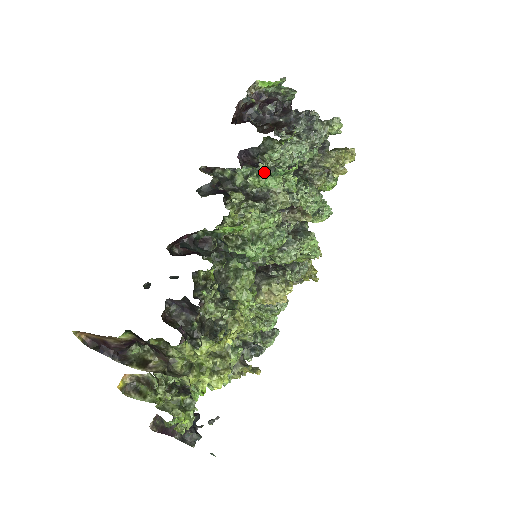
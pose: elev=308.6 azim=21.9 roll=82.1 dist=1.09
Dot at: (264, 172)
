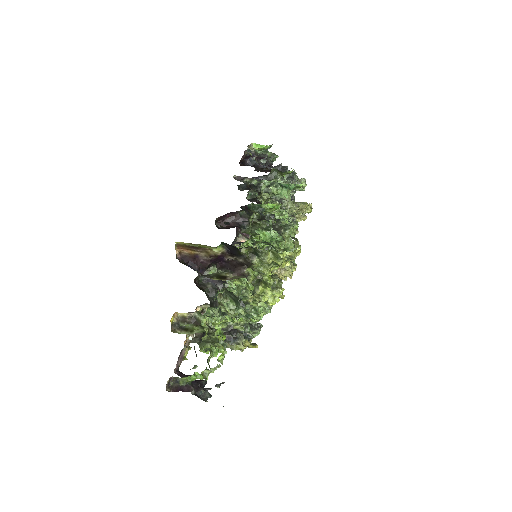
Dot at: occluded
